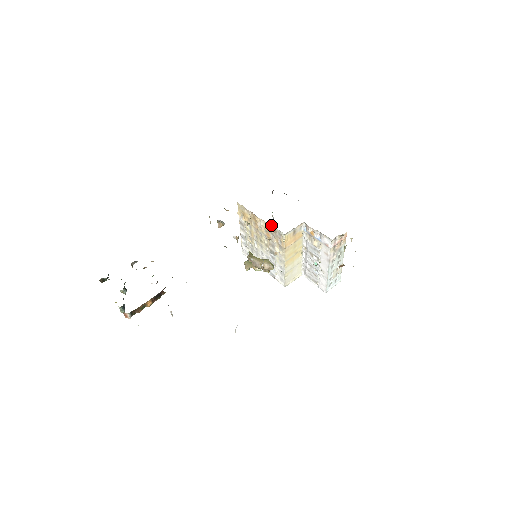
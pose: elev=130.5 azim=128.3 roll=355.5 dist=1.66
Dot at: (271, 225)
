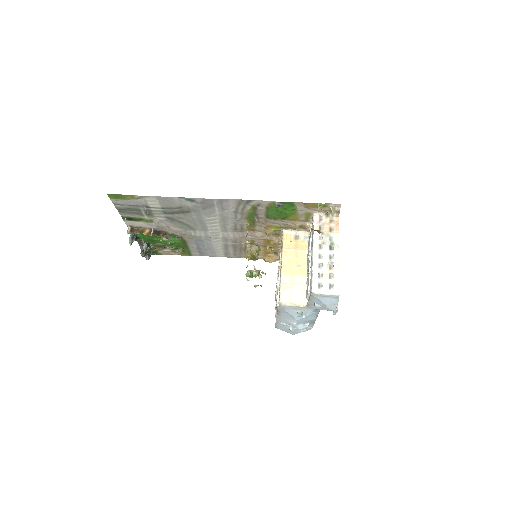
Dot at: occluded
